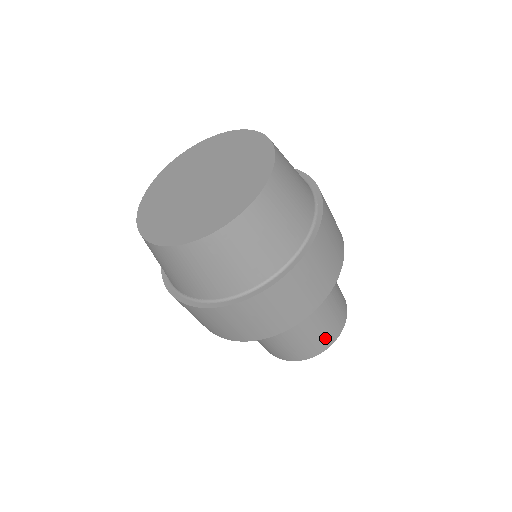
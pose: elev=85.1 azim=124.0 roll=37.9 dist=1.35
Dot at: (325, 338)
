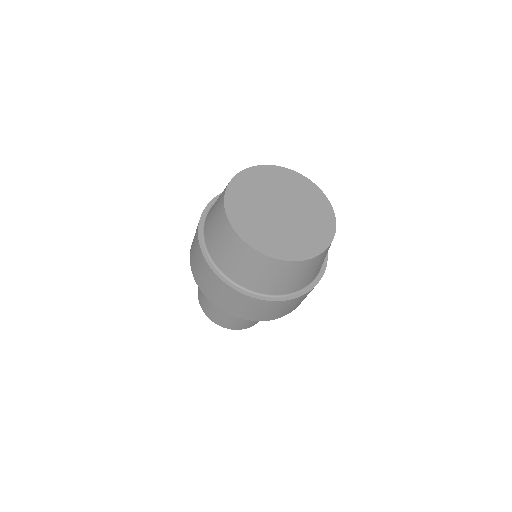
Dot at: (234, 325)
